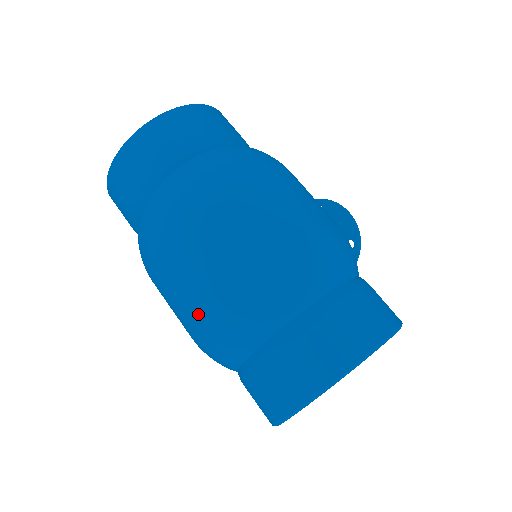
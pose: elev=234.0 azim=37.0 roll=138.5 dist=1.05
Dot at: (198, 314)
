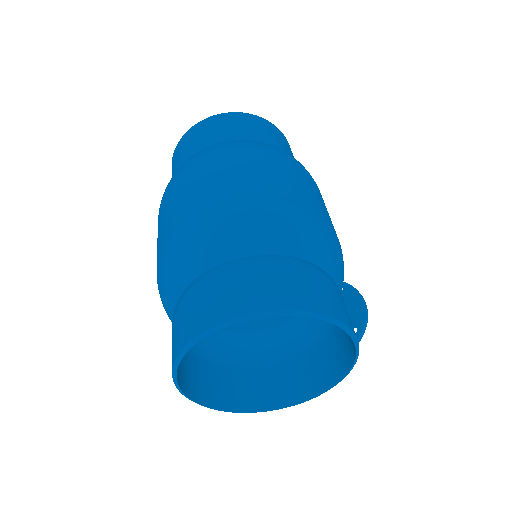
Dot at: (175, 228)
